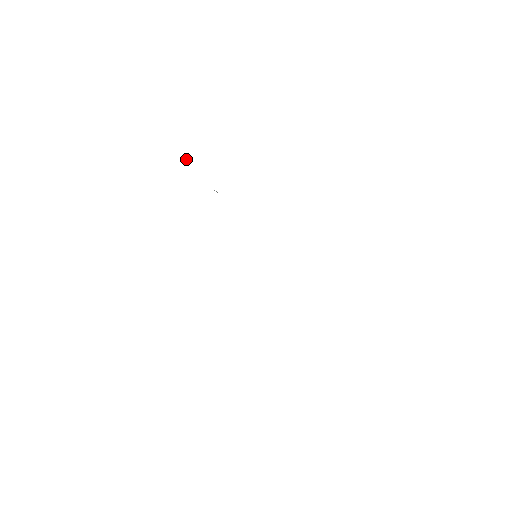
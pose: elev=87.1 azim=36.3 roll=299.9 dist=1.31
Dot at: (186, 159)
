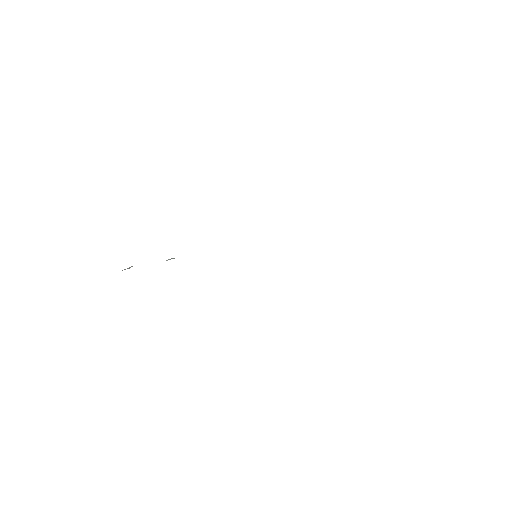
Dot at: occluded
